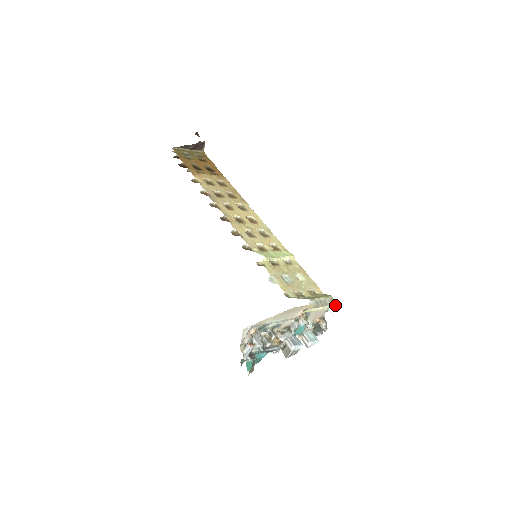
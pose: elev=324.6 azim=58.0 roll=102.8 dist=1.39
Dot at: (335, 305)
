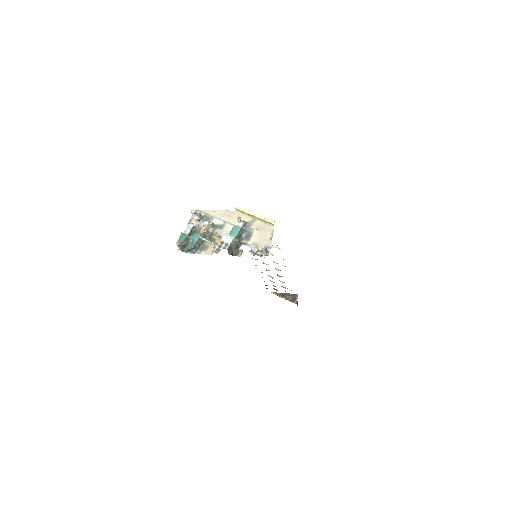
Dot at: (272, 221)
